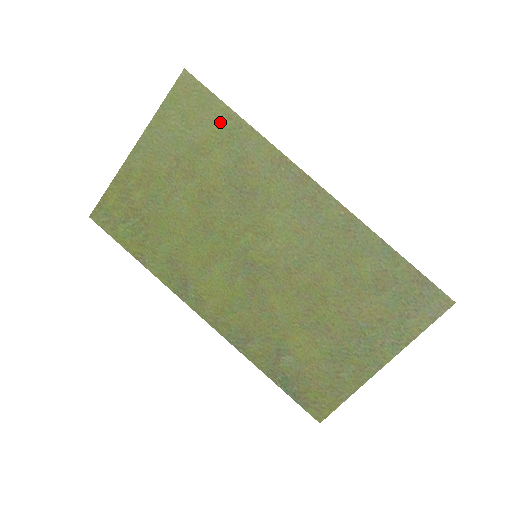
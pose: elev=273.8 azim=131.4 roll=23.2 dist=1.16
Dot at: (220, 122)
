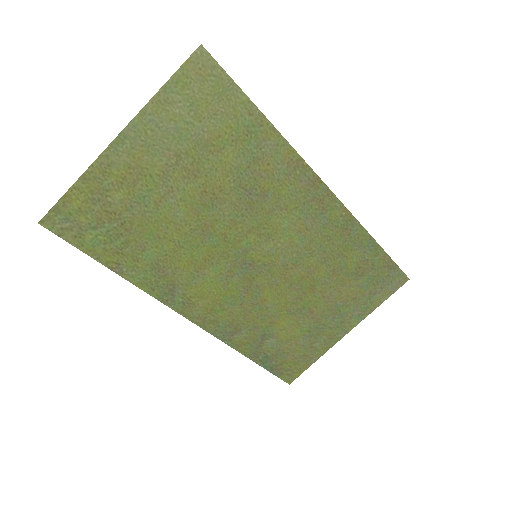
Dot at: (238, 117)
